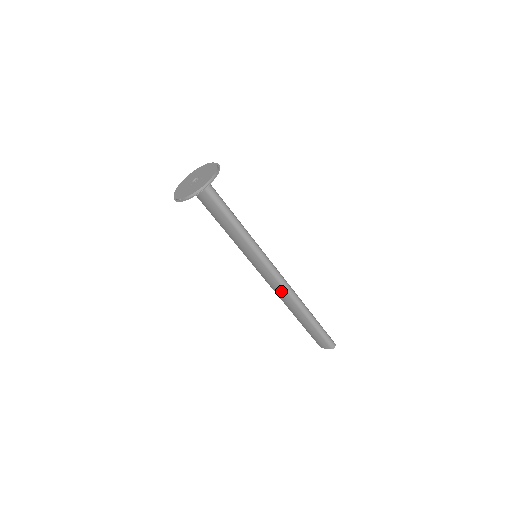
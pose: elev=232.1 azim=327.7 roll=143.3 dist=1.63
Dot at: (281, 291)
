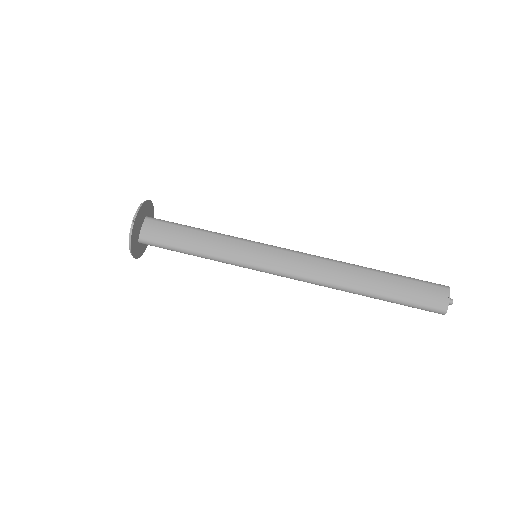
Dot at: (316, 264)
